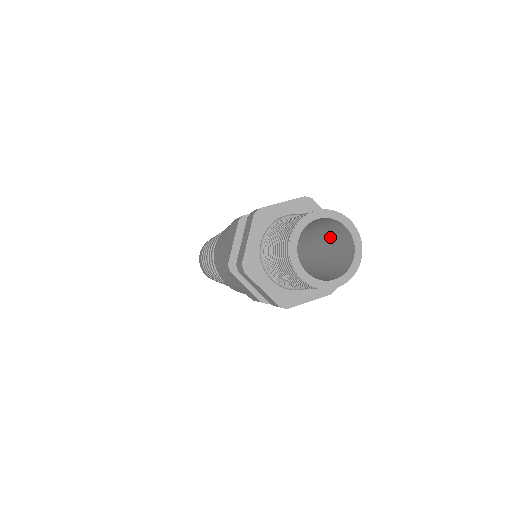
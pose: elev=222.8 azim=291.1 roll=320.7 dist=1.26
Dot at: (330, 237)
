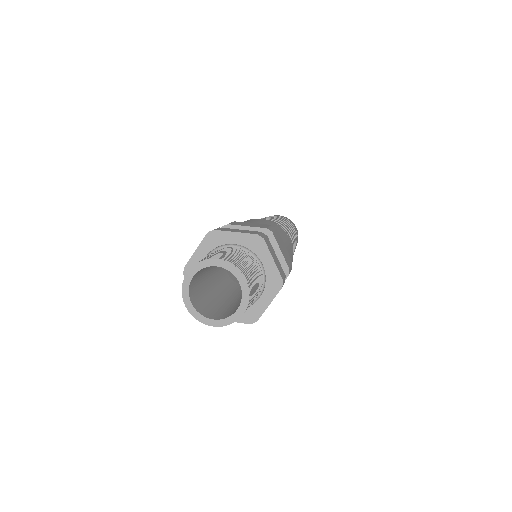
Dot at: occluded
